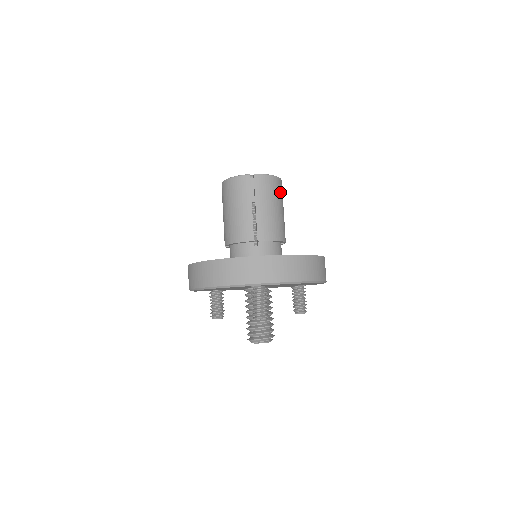
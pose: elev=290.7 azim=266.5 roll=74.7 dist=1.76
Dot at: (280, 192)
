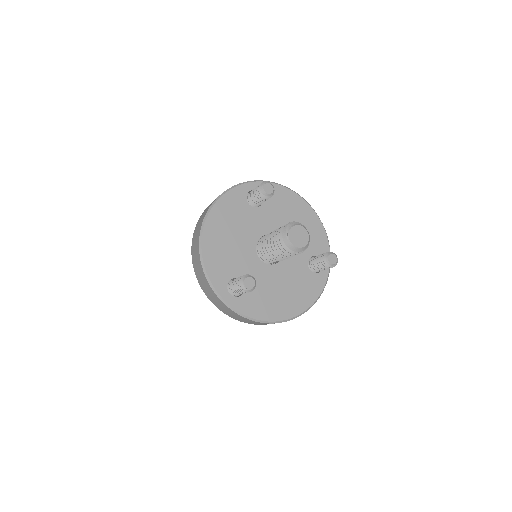
Dot at: occluded
